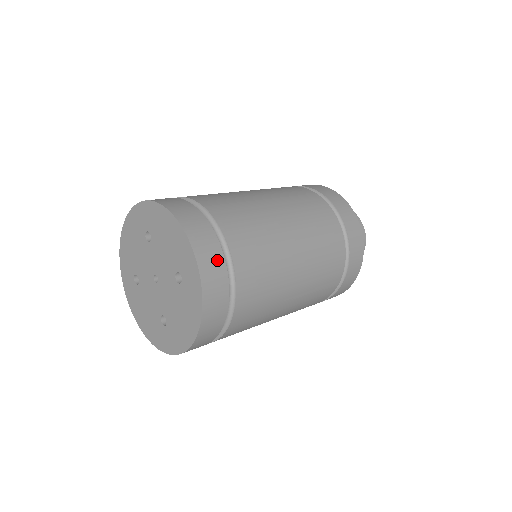
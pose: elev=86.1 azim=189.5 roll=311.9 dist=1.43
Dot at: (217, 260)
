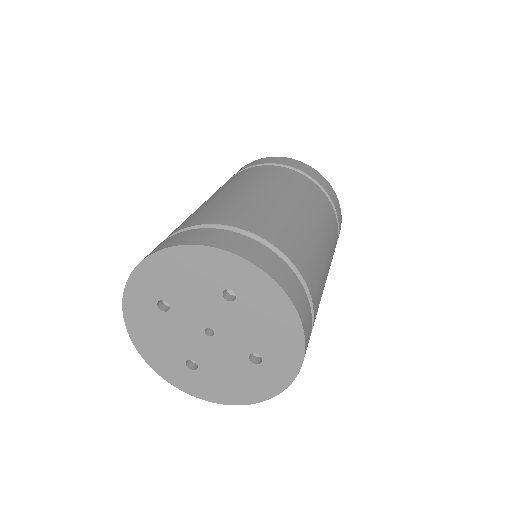
Dot at: occluded
